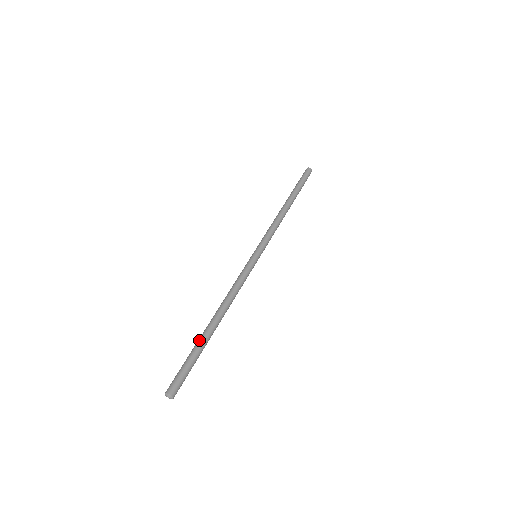
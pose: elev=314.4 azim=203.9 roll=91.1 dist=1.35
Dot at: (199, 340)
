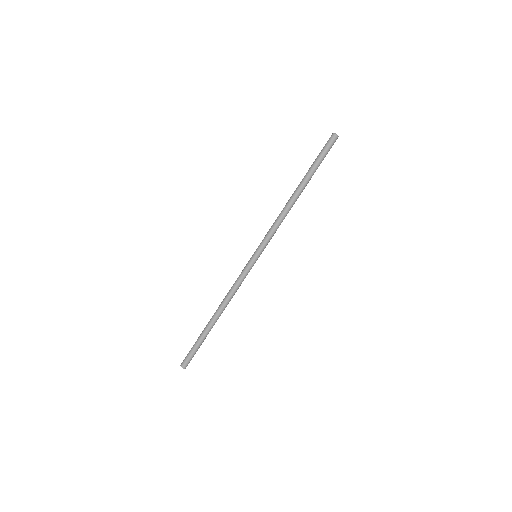
Dot at: (202, 331)
